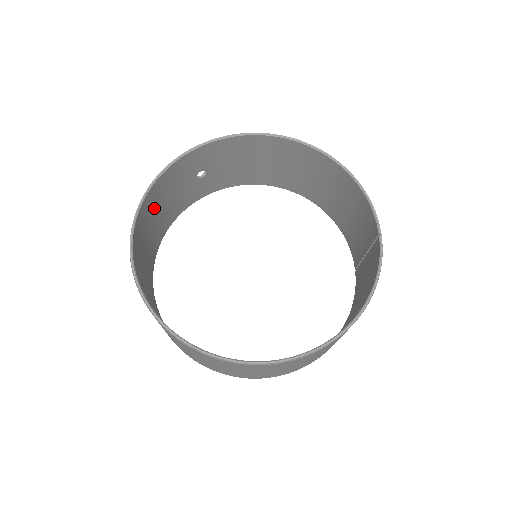
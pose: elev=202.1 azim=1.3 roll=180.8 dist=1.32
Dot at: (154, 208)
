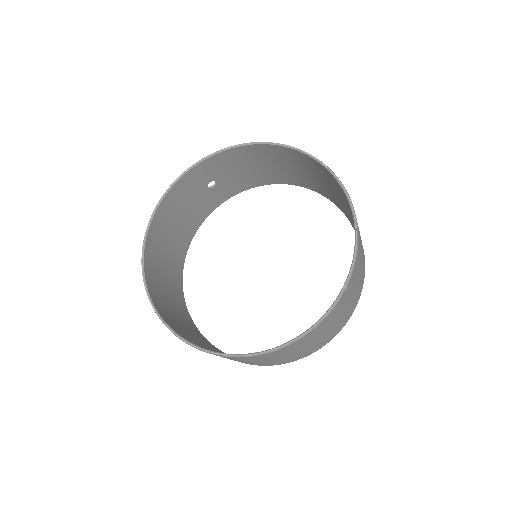
Dot at: (169, 221)
